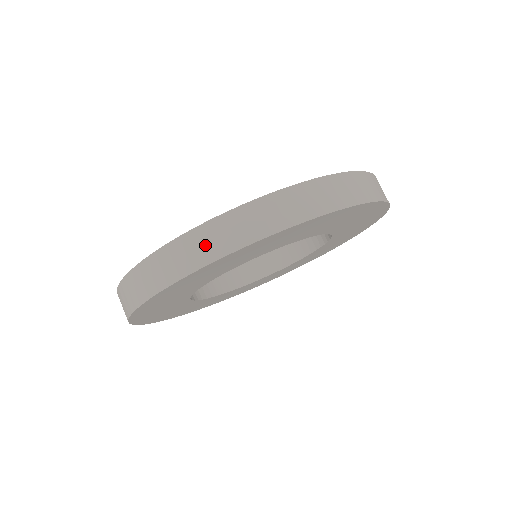
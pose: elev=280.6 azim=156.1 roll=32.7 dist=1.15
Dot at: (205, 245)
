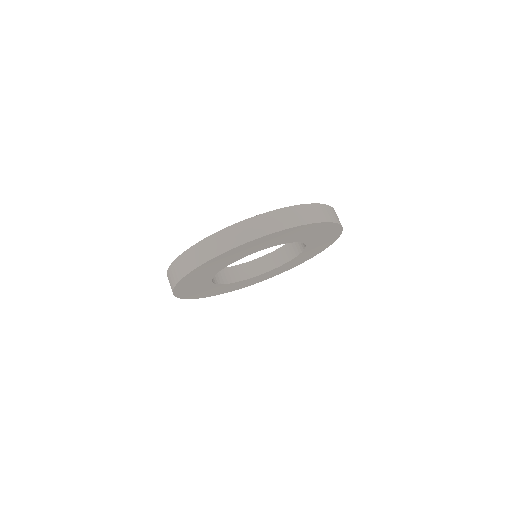
Dot at: (300, 215)
